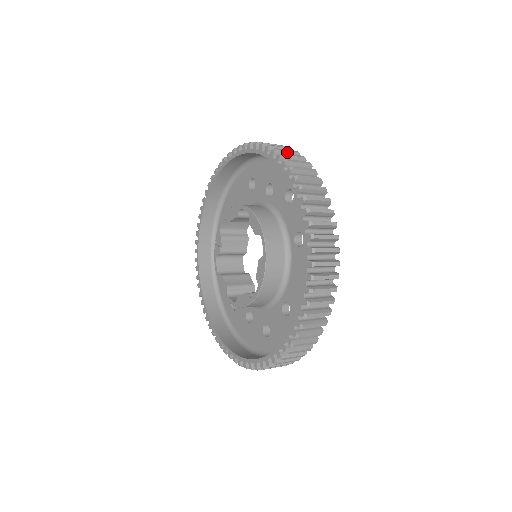
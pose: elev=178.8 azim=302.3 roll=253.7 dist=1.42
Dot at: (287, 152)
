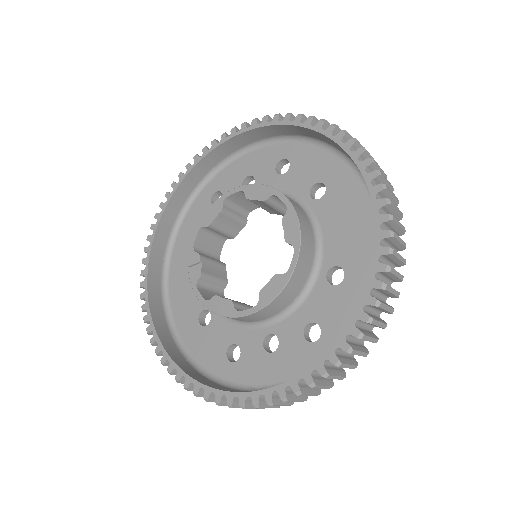
Dot at: occluded
